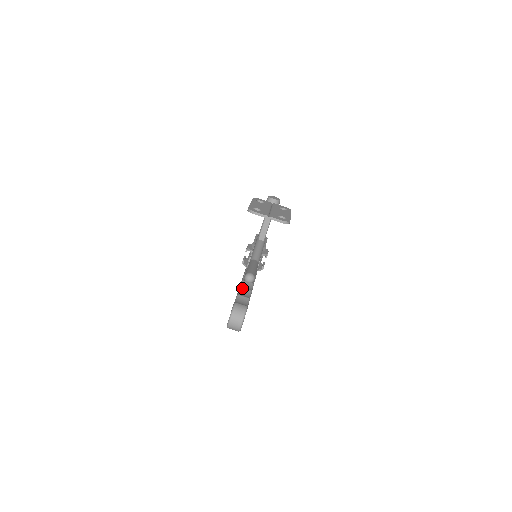
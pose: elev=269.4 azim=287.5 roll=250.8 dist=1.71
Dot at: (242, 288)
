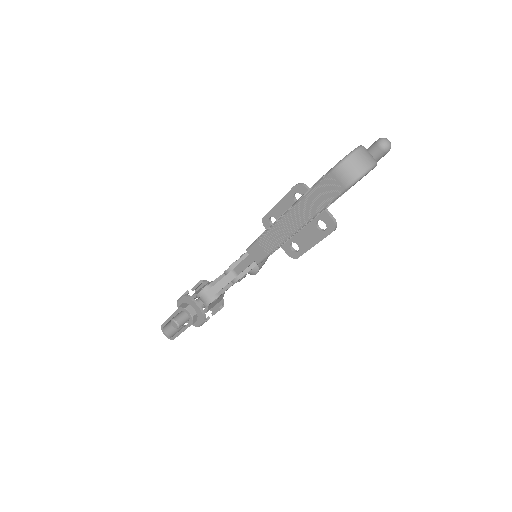
Dot at: occluded
